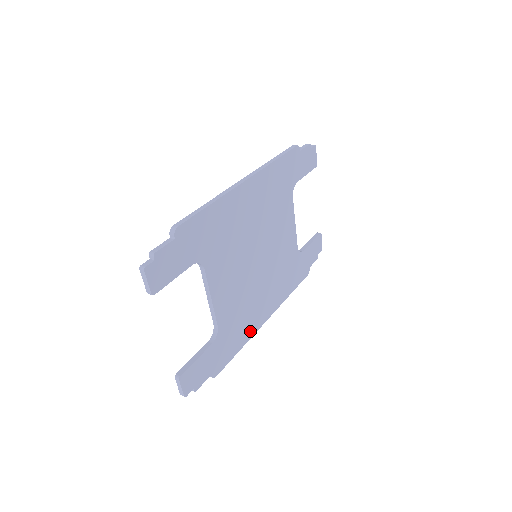
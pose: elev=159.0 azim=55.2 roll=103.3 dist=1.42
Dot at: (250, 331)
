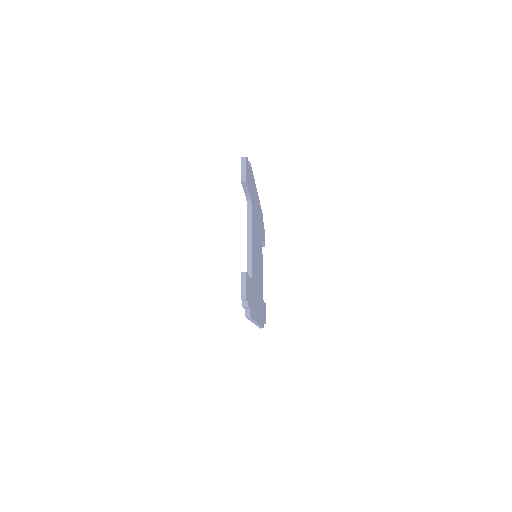
Dot at: (256, 314)
